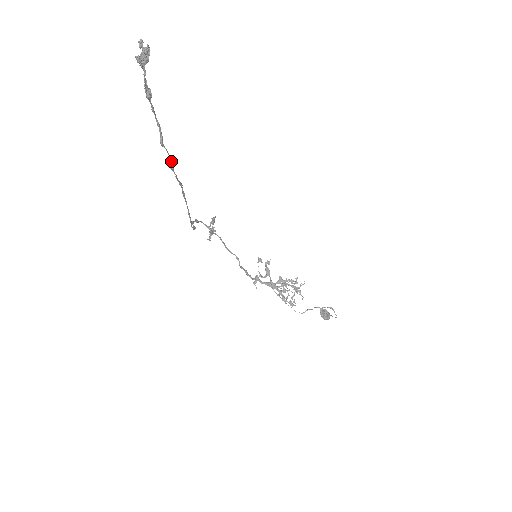
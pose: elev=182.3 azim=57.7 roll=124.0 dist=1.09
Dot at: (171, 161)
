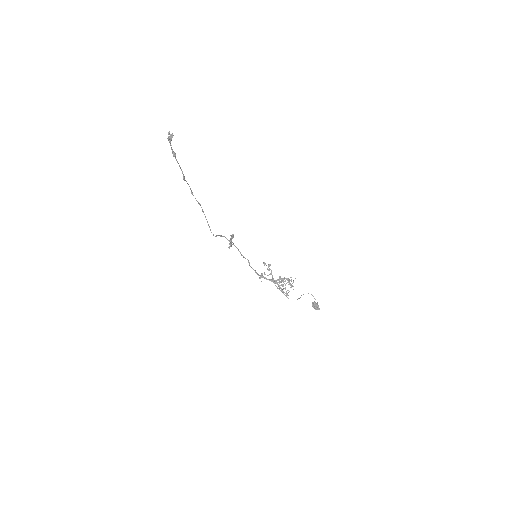
Dot at: (191, 190)
